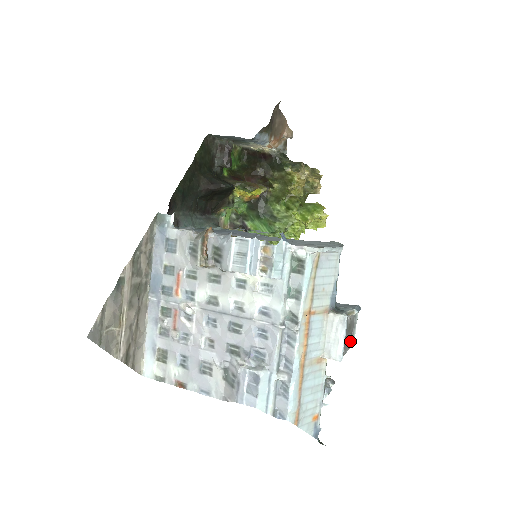
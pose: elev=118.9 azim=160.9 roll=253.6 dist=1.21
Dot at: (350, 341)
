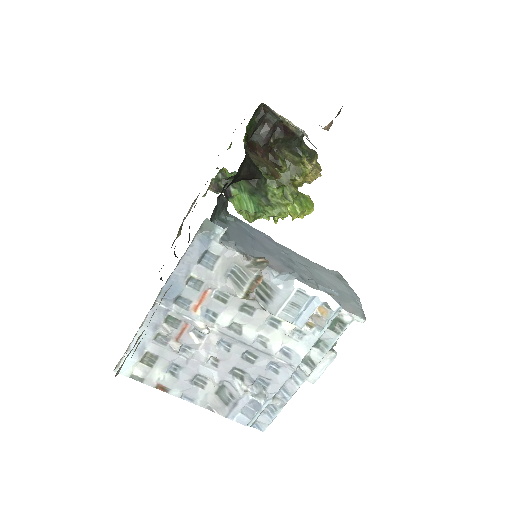
Dot at: occluded
